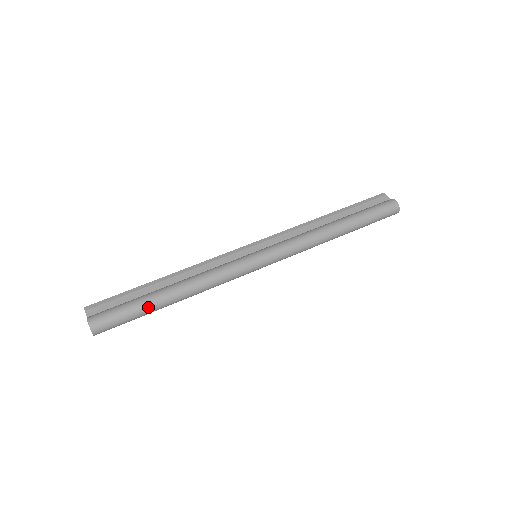
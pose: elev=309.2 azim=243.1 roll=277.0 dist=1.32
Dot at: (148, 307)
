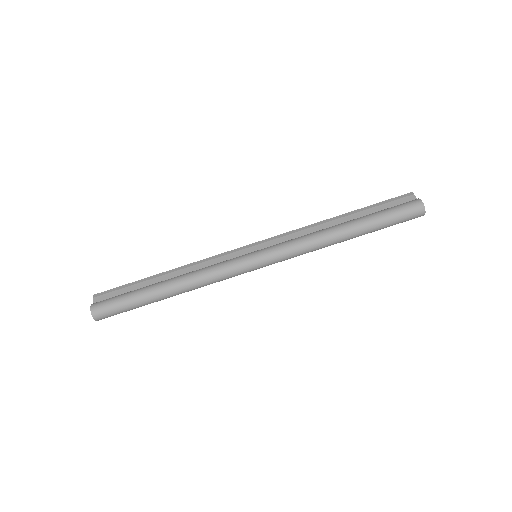
Dot at: (143, 299)
